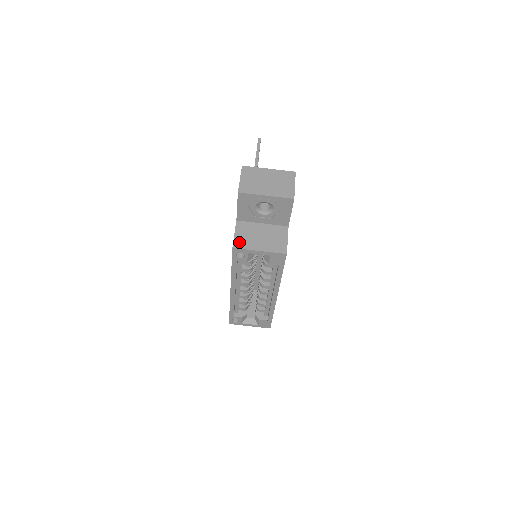
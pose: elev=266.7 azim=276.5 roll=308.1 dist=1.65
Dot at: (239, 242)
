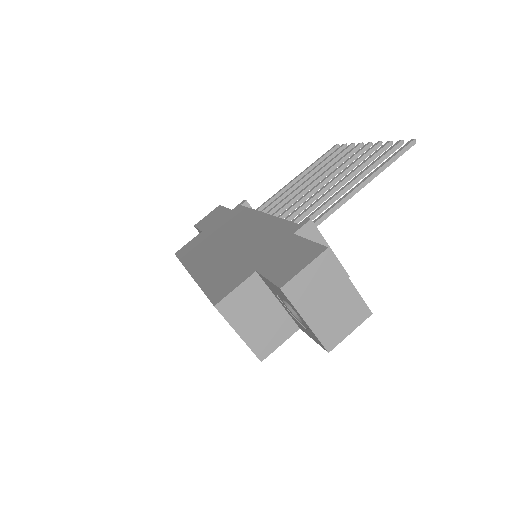
Dot at: (229, 305)
